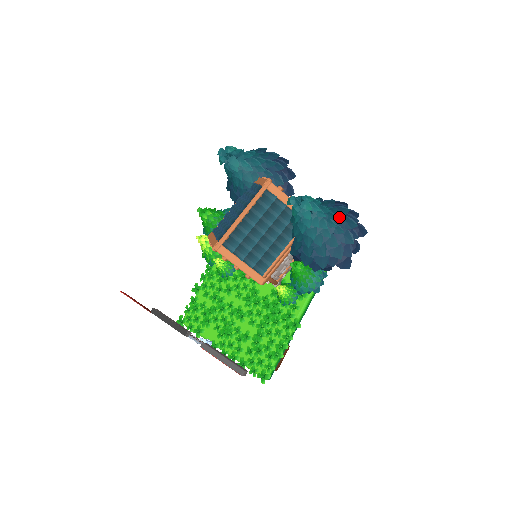
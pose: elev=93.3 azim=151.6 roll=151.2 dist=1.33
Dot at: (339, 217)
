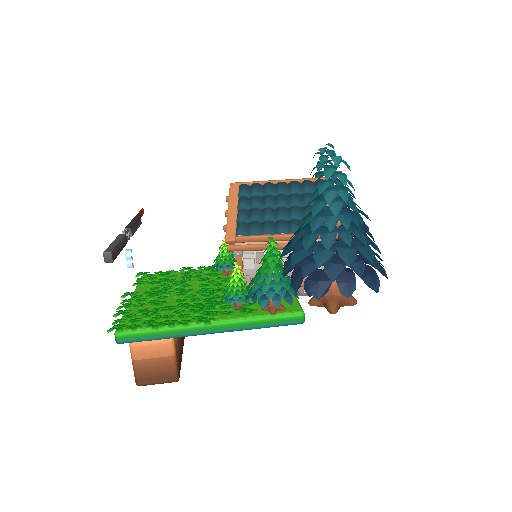
Dot at: (361, 234)
